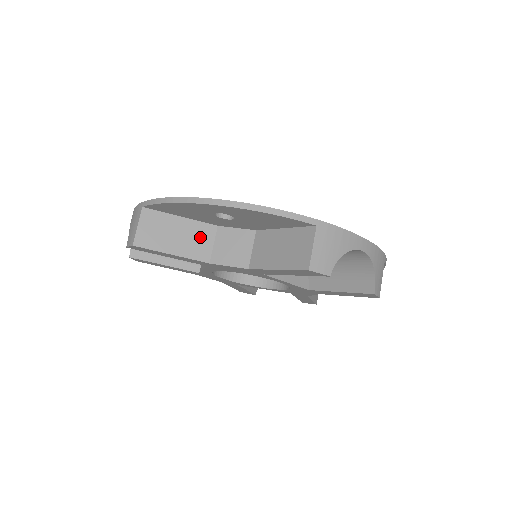
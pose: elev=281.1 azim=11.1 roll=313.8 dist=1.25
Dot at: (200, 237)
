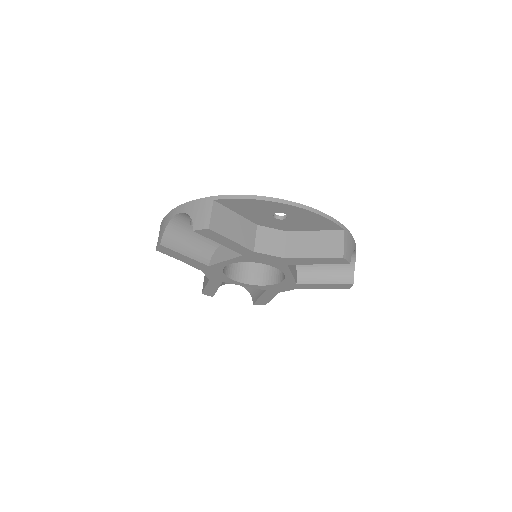
Dot at: (248, 231)
